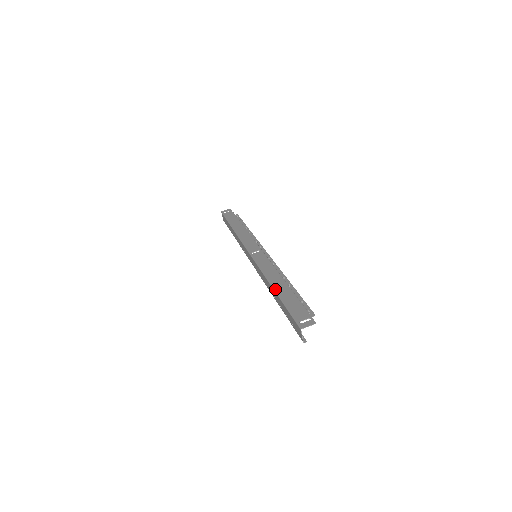
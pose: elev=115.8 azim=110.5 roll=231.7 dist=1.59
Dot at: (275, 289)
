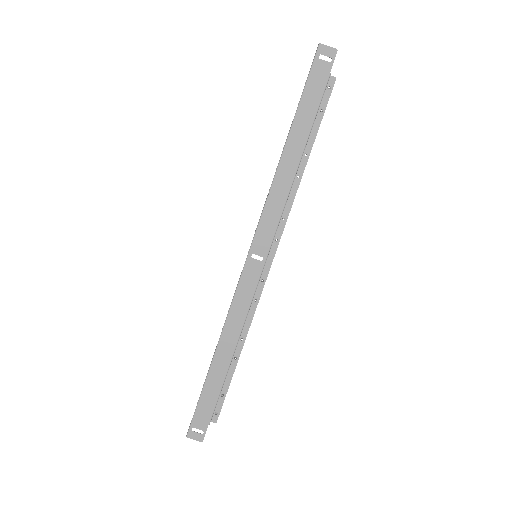
Dot at: (214, 360)
